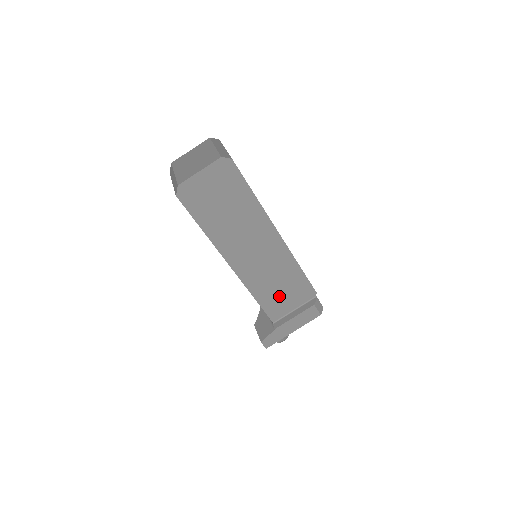
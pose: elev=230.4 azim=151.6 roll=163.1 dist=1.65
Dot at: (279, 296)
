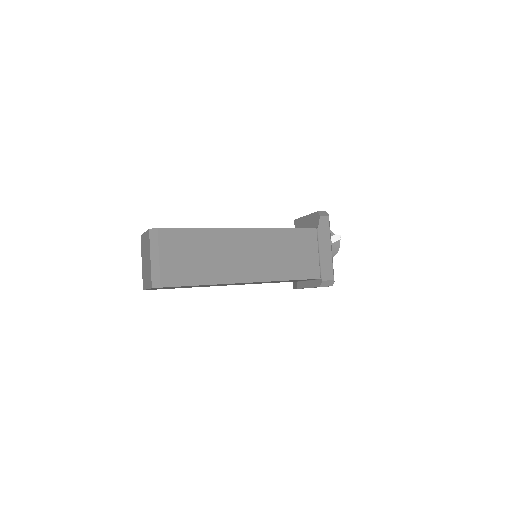
Dot at: (286, 281)
